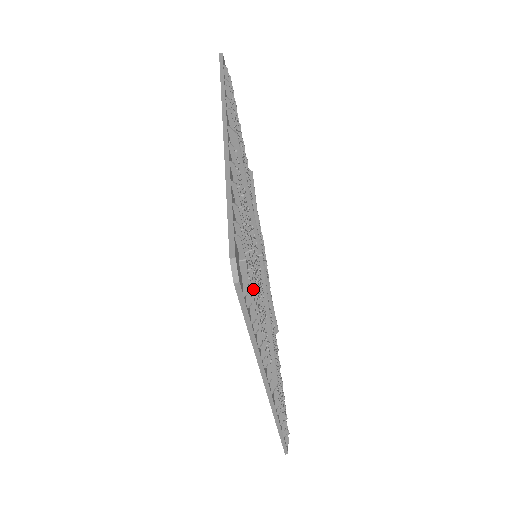
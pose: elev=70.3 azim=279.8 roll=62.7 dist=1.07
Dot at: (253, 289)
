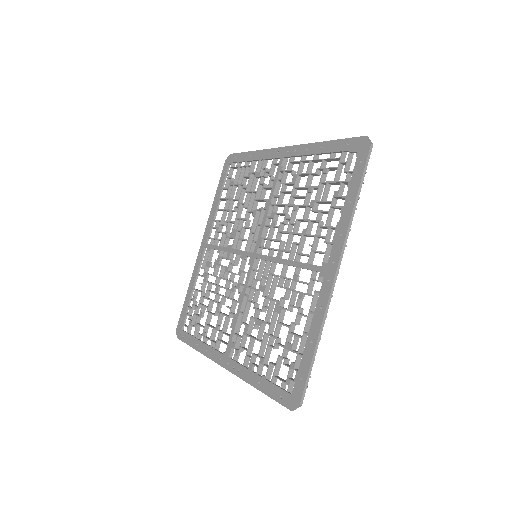
Dot at: occluded
